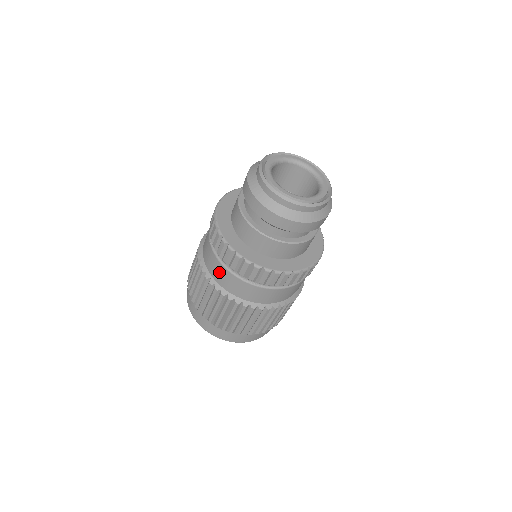
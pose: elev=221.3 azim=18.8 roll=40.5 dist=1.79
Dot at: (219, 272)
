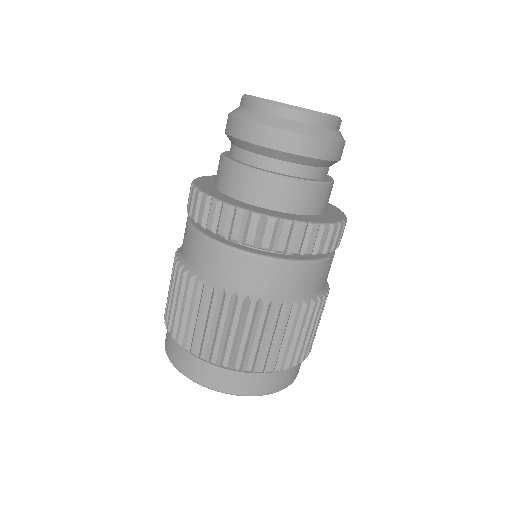
Dot at: (227, 265)
